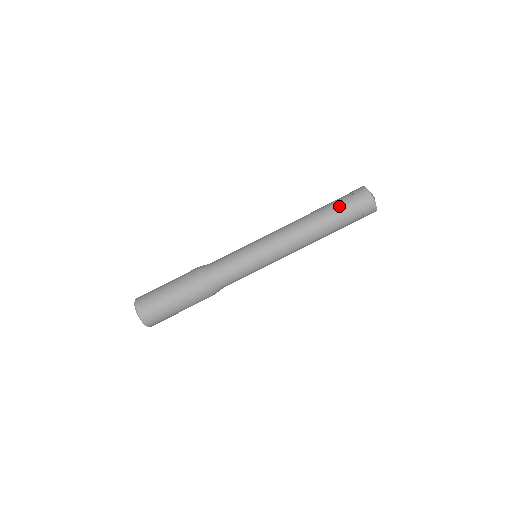
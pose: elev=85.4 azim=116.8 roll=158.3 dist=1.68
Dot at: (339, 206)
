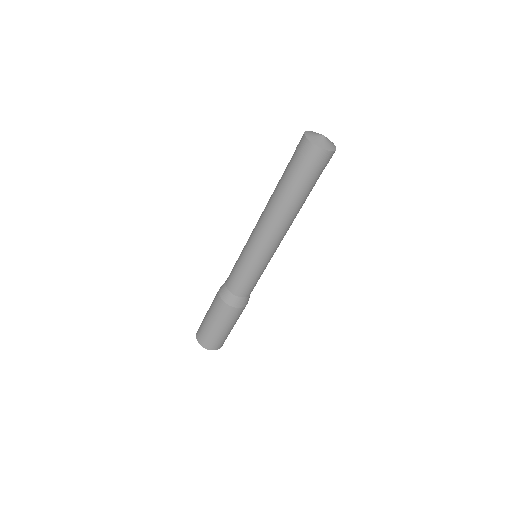
Dot at: (307, 184)
